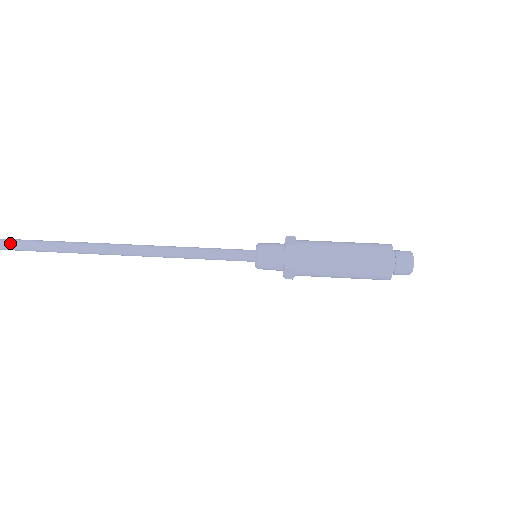
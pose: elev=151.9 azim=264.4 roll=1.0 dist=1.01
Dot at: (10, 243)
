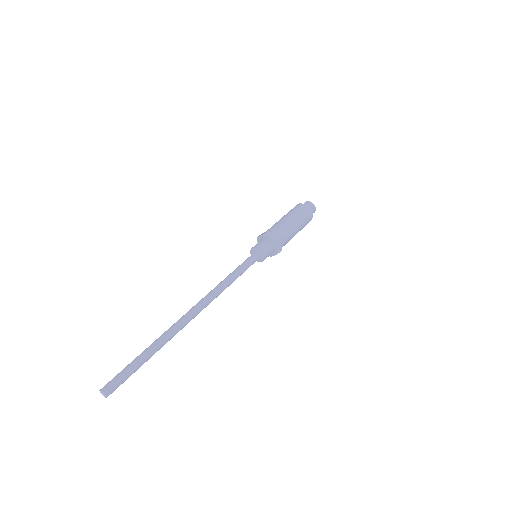
Dot at: (125, 378)
